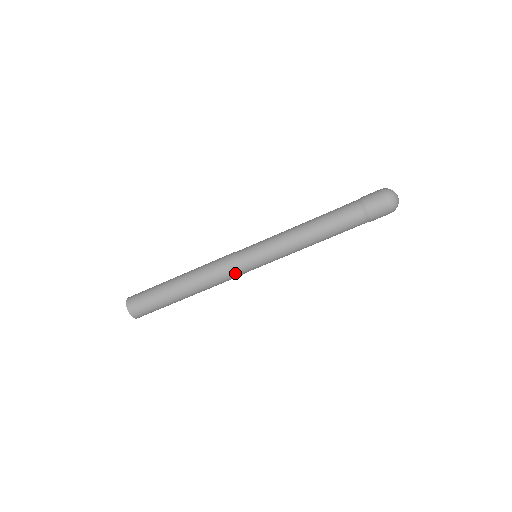
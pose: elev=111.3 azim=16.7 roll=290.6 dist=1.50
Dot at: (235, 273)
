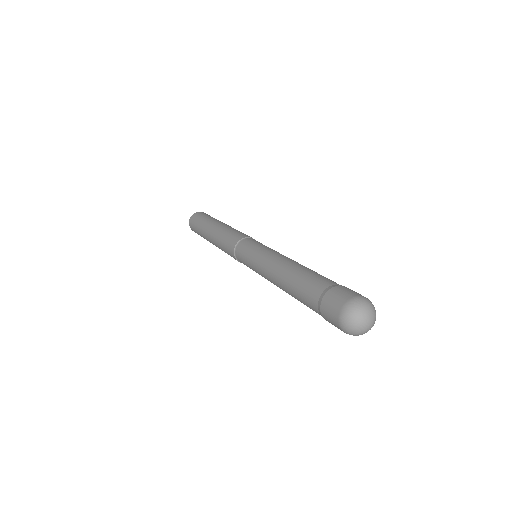
Dot at: occluded
